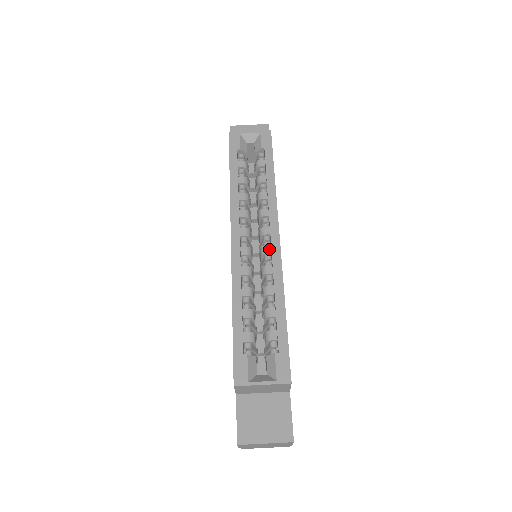
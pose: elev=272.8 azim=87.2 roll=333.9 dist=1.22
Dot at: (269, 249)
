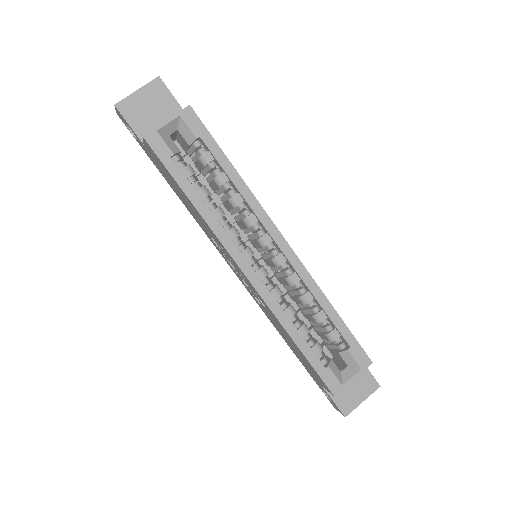
Dot at: (282, 258)
